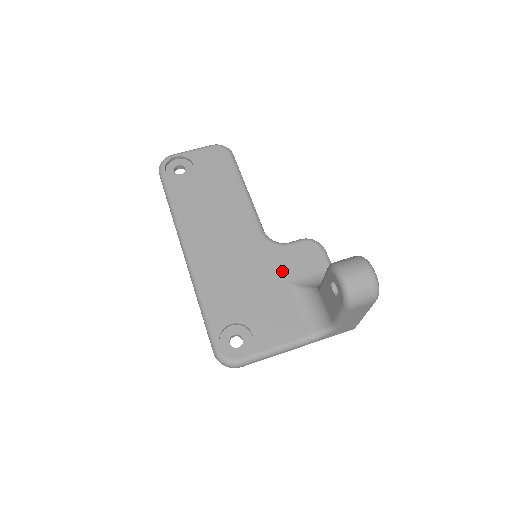
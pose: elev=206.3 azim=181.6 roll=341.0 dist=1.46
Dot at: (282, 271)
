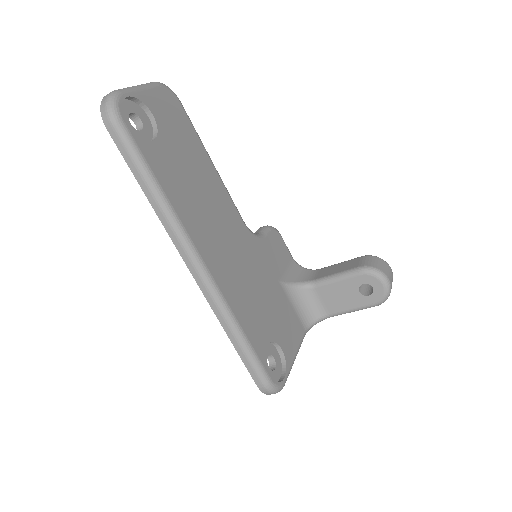
Dot at: (272, 269)
